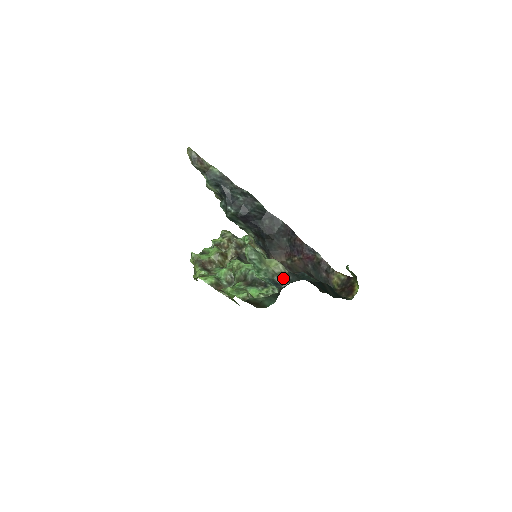
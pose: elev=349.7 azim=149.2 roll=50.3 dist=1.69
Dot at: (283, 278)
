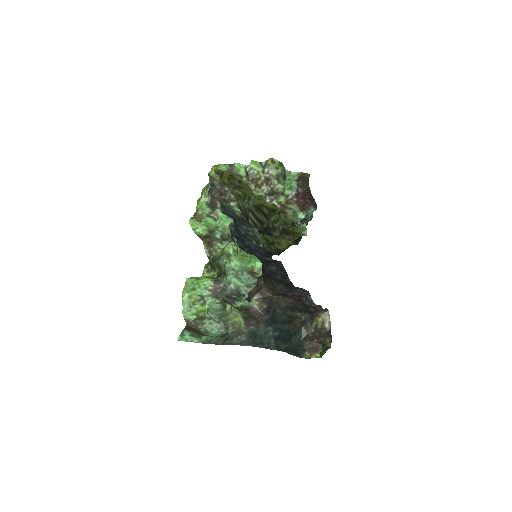
Dot at: (237, 334)
